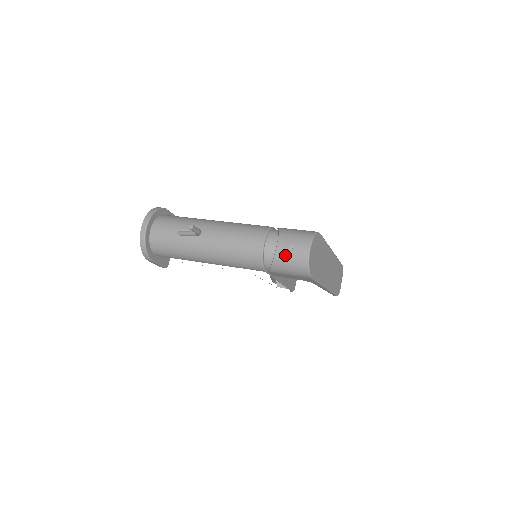
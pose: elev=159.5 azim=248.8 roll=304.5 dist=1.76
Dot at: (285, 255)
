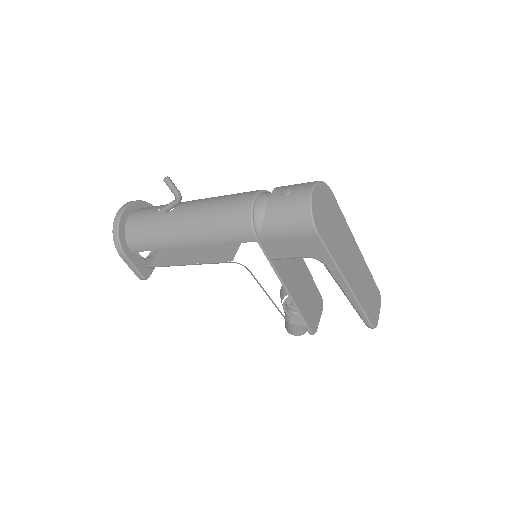
Dot at: (280, 202)
